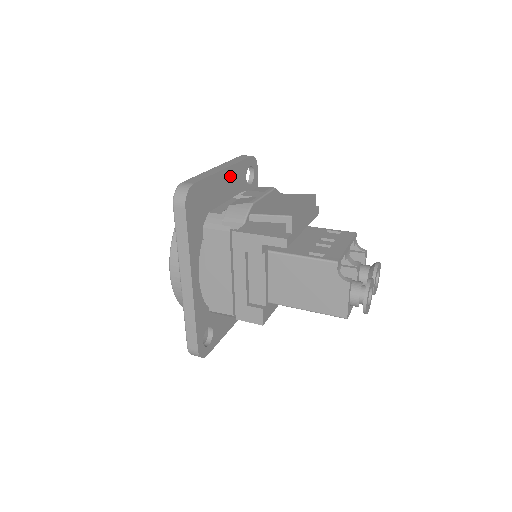
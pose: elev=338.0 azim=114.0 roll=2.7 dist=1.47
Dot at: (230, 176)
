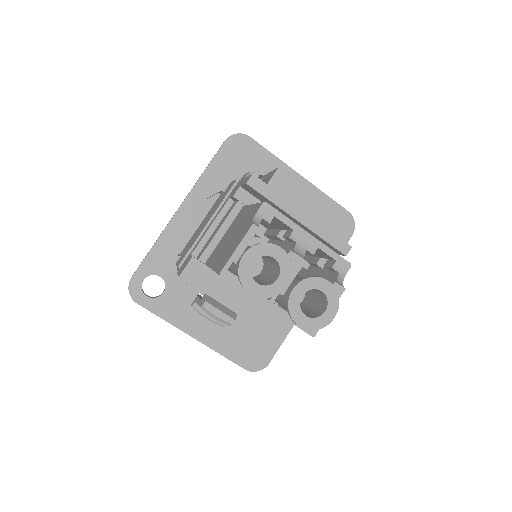
Dot at: occluded
